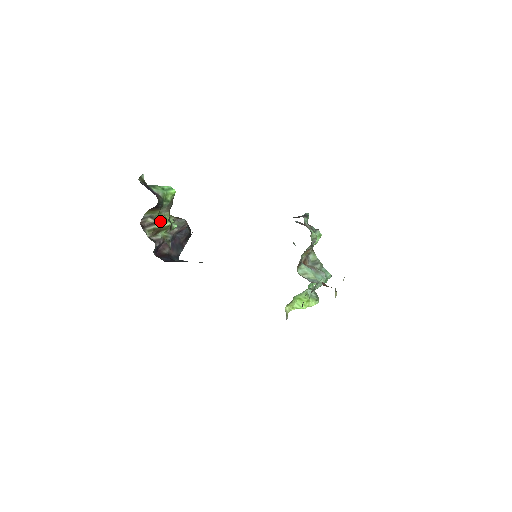
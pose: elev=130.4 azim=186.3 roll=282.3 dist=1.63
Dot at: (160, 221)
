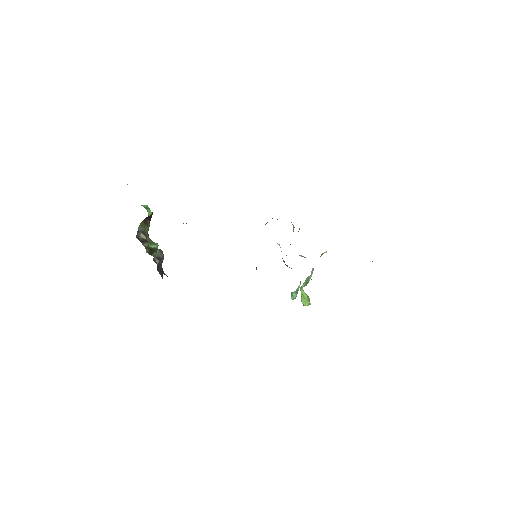
Dot at: (148, 242)
